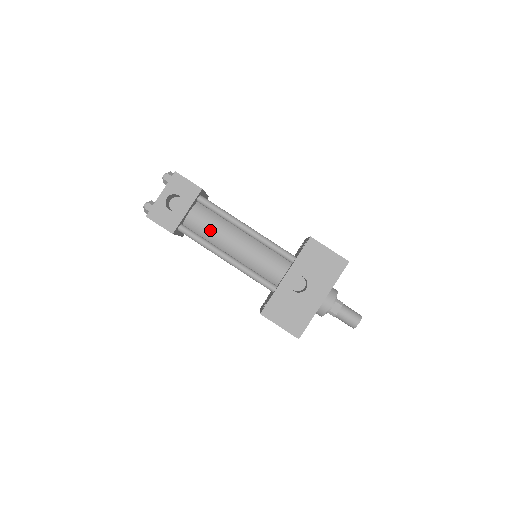
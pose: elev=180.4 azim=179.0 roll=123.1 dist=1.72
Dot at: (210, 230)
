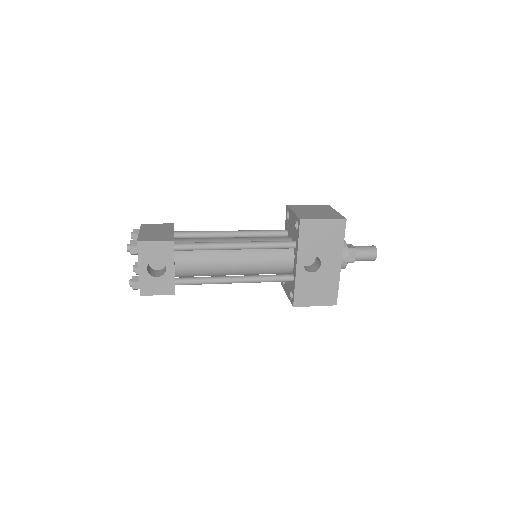
Dot at: (204, 267)
